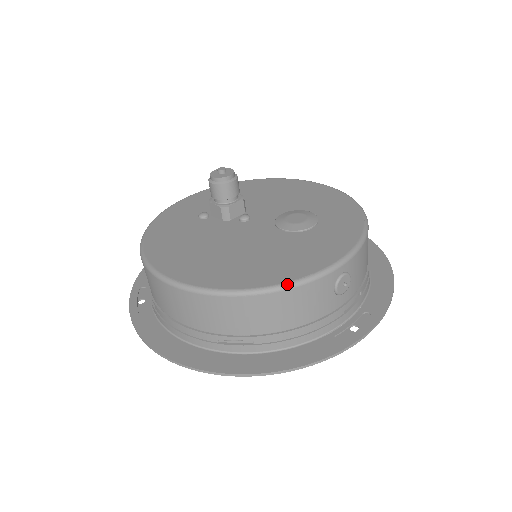
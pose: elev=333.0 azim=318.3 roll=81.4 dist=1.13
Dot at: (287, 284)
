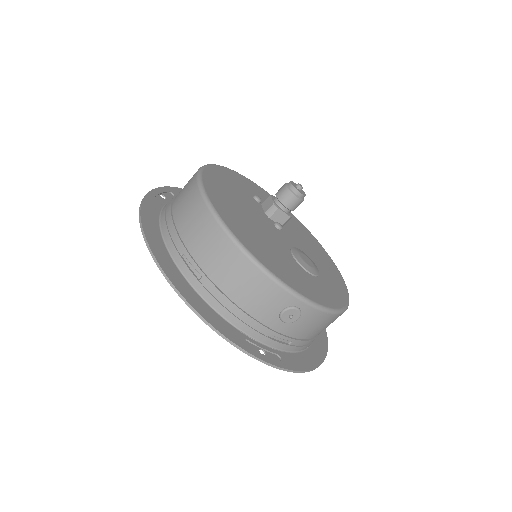
Dot at: (264, 267)
